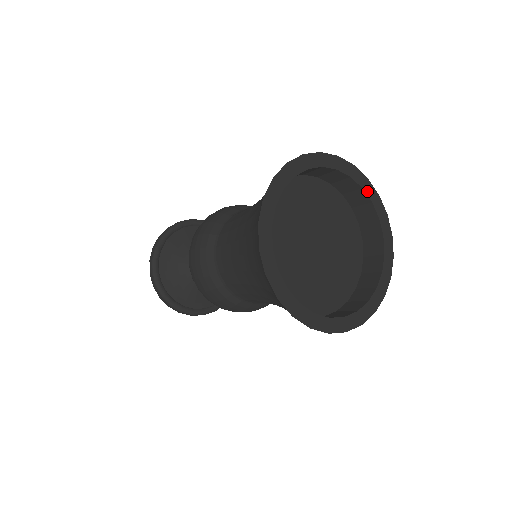
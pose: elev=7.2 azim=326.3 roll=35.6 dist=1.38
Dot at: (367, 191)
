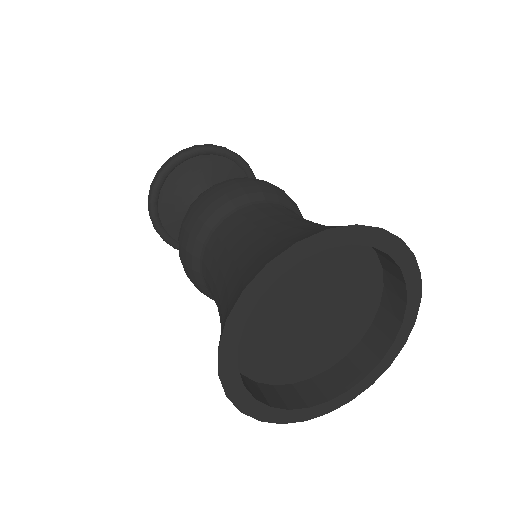
Dot at: (380, 245)
